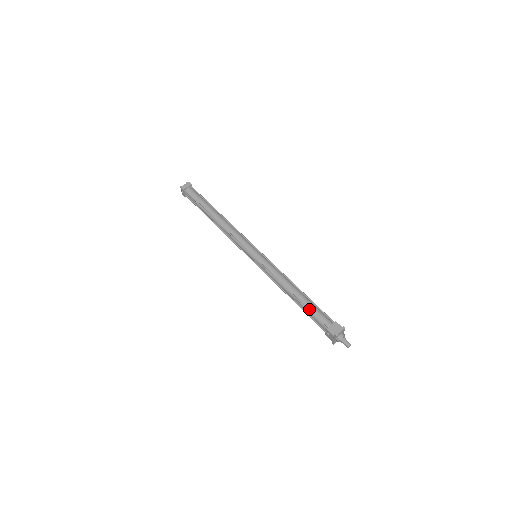
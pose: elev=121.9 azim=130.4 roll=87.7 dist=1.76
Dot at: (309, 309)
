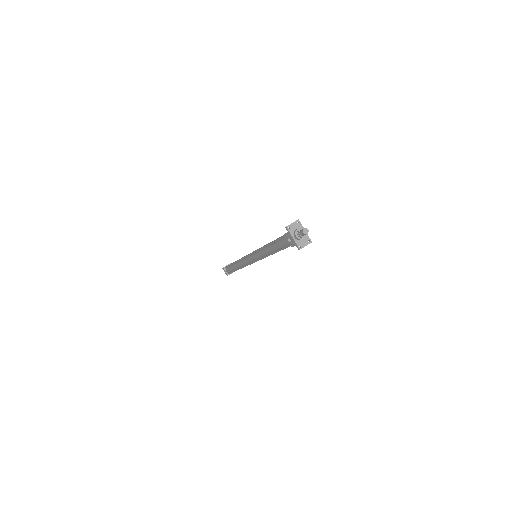
Dot at: (277, 240)
